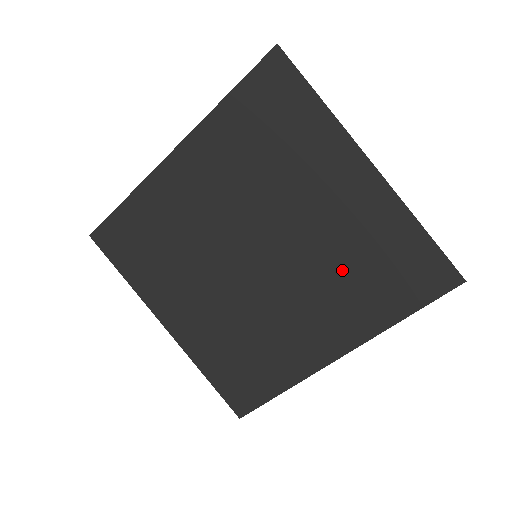
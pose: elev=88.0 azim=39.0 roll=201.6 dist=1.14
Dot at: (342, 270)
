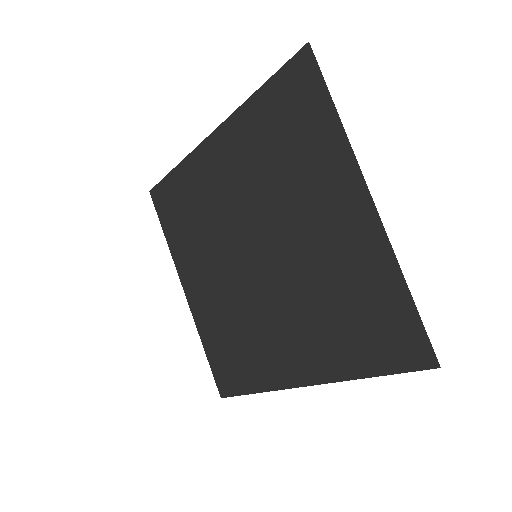
Dot at: (323, 300)
